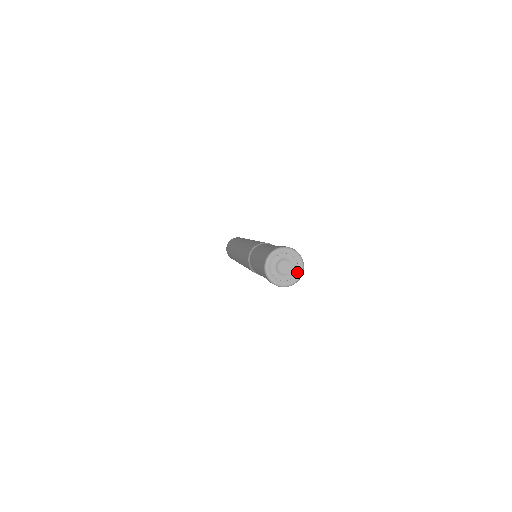
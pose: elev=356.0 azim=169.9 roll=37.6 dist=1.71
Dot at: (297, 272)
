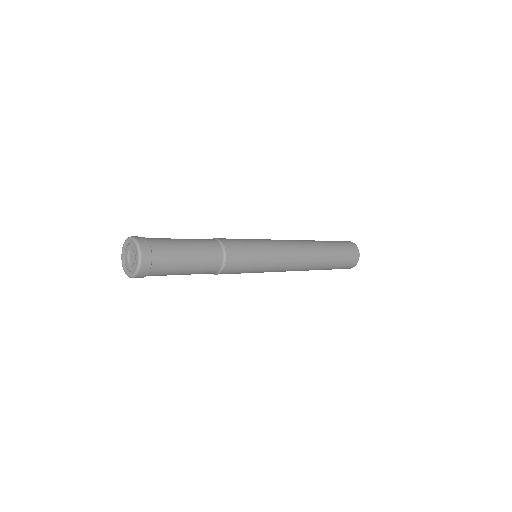
Dot at: (133, 270)
